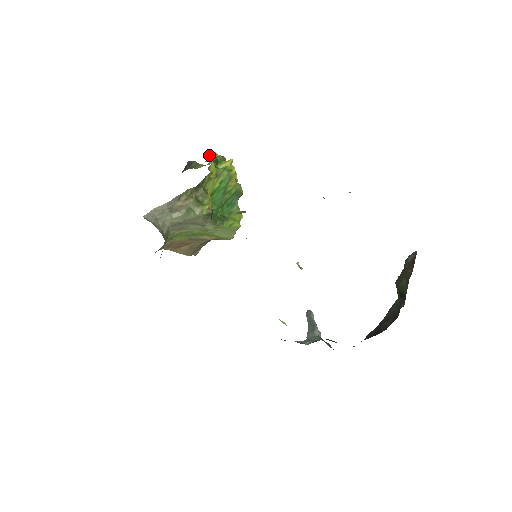
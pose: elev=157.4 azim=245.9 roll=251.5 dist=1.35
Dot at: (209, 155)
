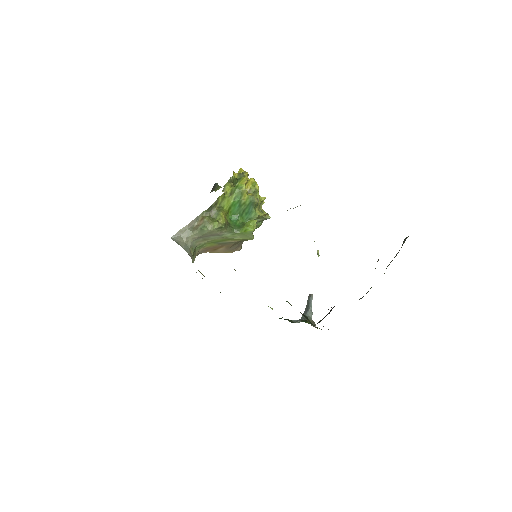
Dot at: (238, 172)
